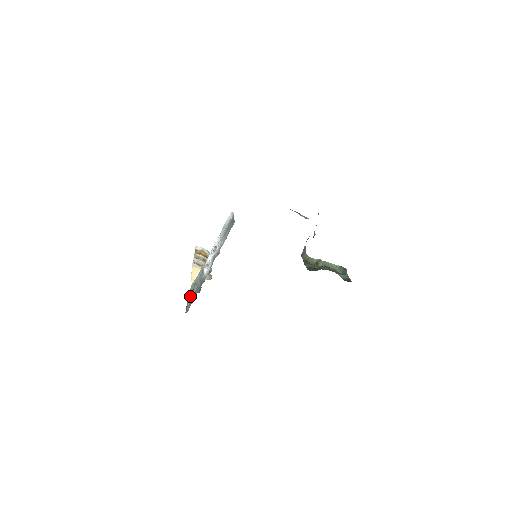
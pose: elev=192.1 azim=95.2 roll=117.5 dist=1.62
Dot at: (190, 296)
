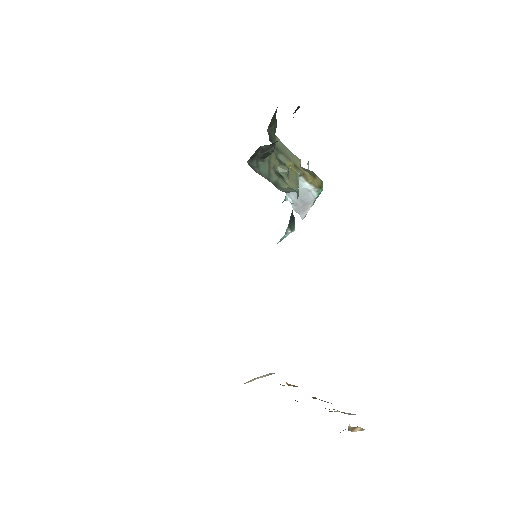
Dot at: occluded
